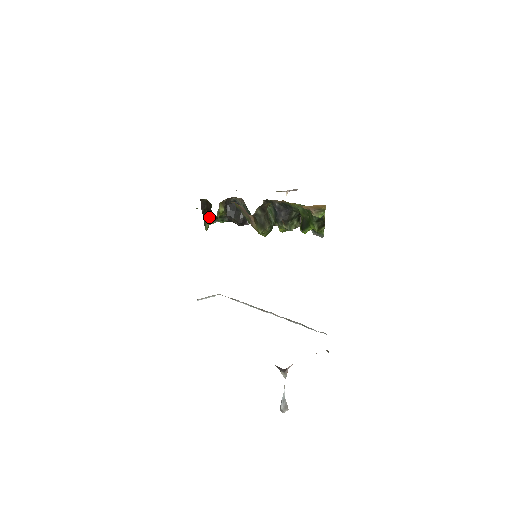
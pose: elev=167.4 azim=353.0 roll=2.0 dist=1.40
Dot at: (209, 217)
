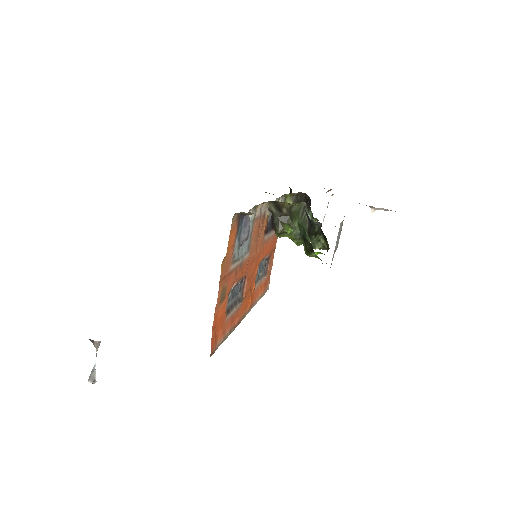
Dot at: occluded
